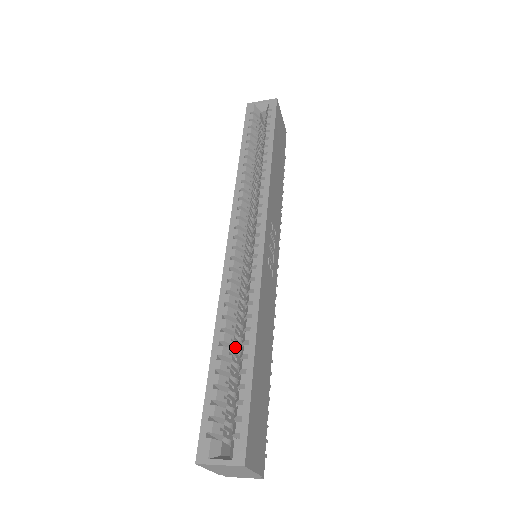
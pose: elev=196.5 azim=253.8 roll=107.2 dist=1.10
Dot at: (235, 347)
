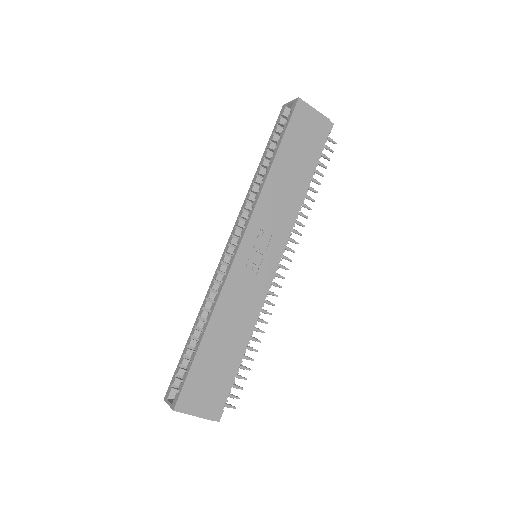
Dot at: occluded
